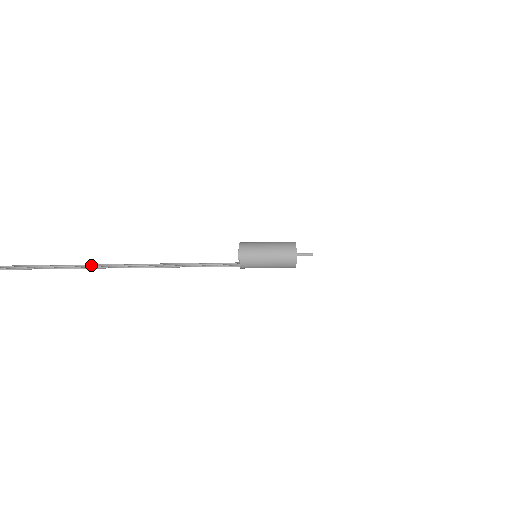
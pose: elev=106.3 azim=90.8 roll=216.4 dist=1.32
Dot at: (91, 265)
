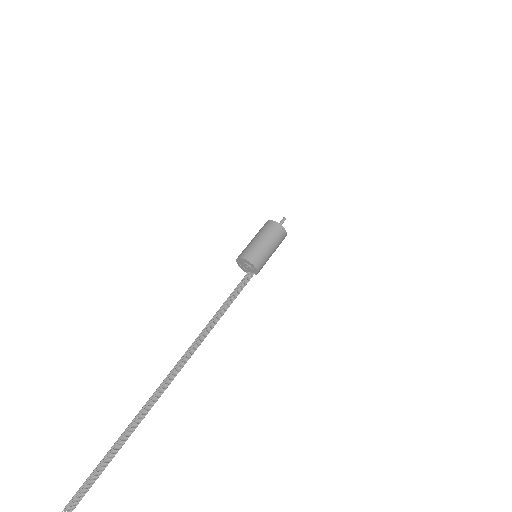
Dot at: (153, 397)
